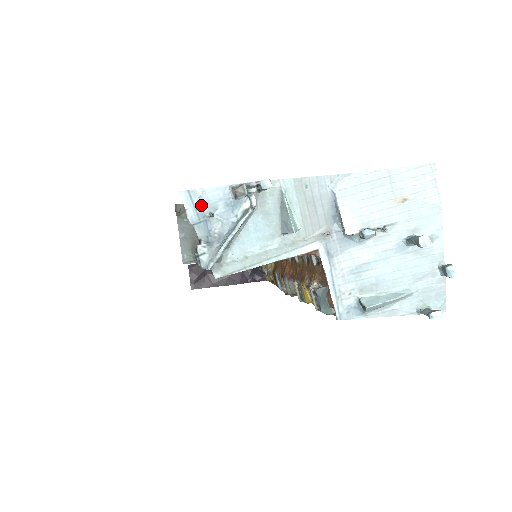
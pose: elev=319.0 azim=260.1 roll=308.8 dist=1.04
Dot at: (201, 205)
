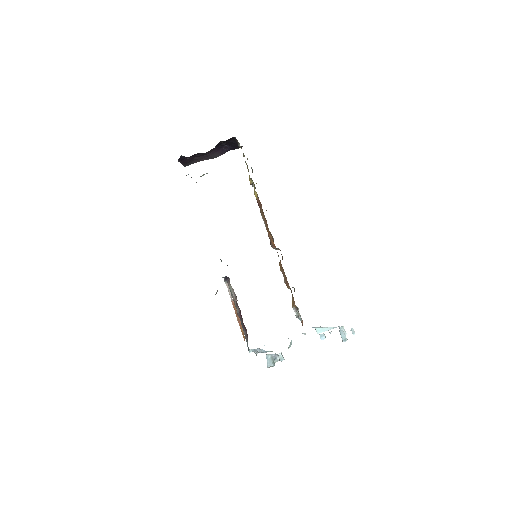
Dot at: occluded
